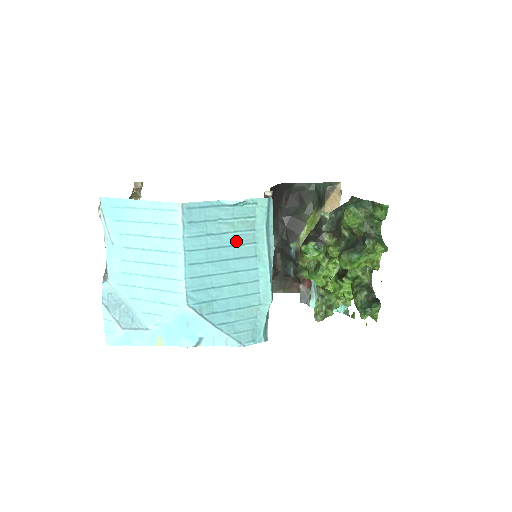
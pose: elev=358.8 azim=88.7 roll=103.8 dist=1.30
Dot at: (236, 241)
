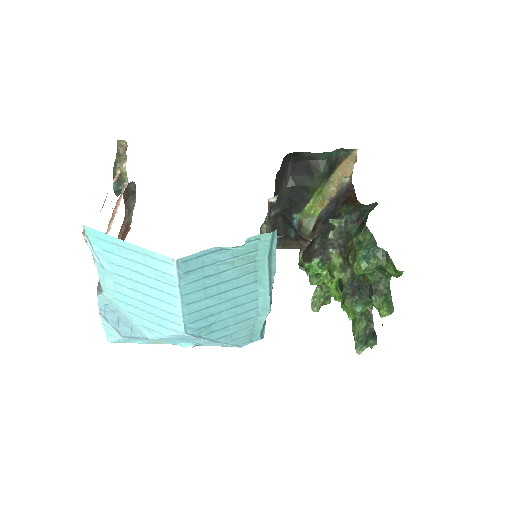
Dot at: (236, 275)
